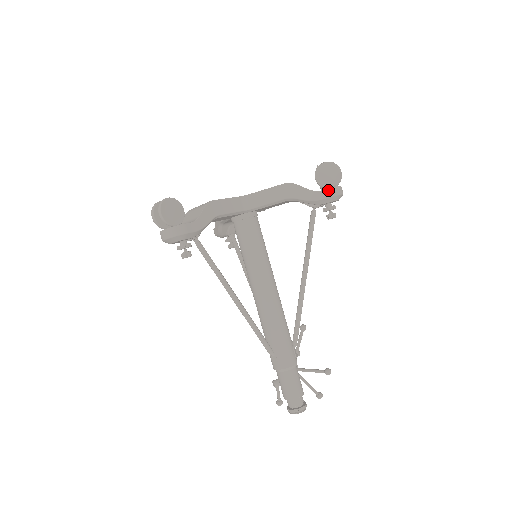
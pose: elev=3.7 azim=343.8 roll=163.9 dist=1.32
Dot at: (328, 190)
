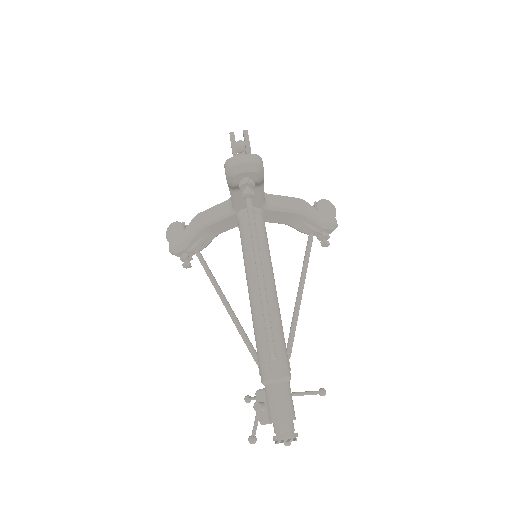
Dot at: (332, 217)
